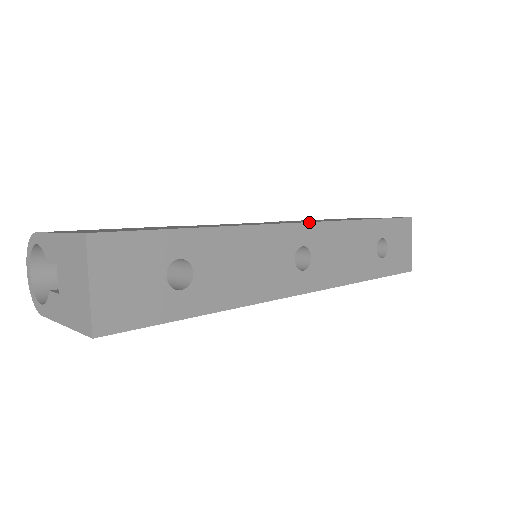
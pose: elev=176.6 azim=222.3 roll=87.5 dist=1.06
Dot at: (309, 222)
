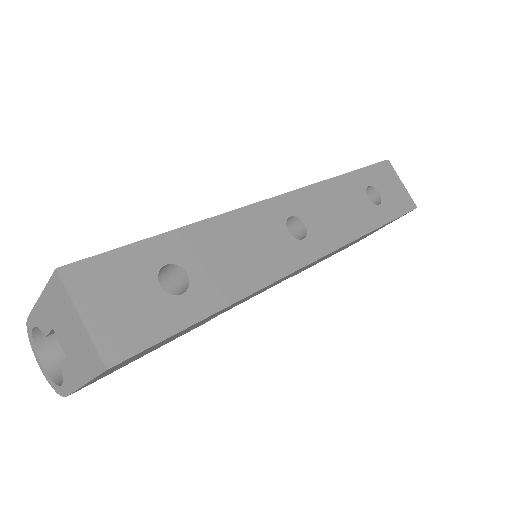
Dot at: (285, 193)
